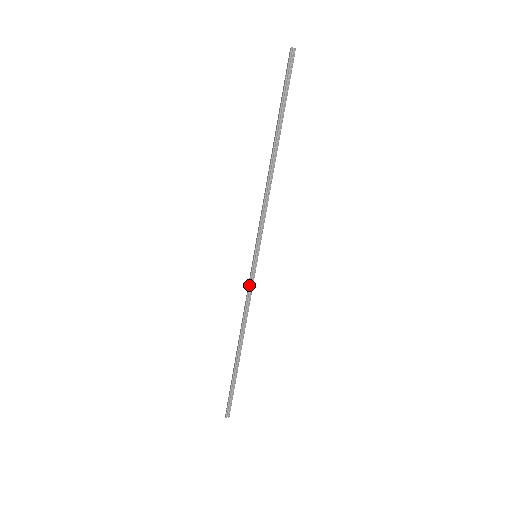
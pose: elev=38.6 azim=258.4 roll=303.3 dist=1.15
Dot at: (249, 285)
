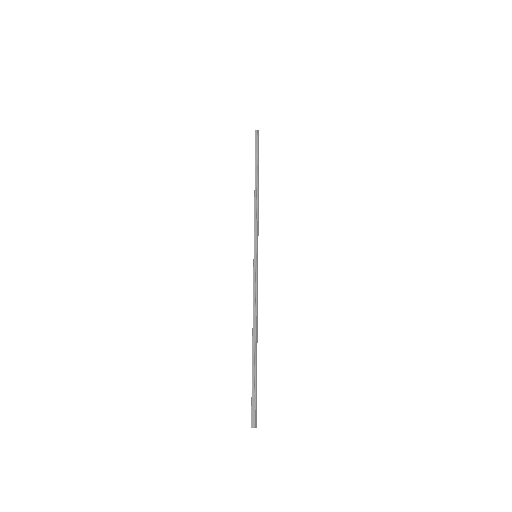
Dot at: (253, 279)
